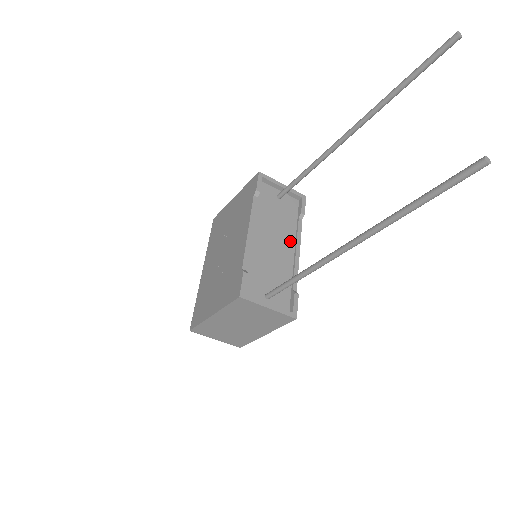
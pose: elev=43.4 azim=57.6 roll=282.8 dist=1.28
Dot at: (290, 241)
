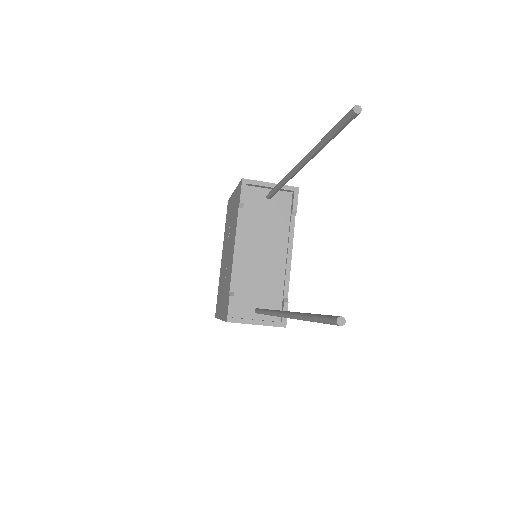
Dot at: (282, 244)
